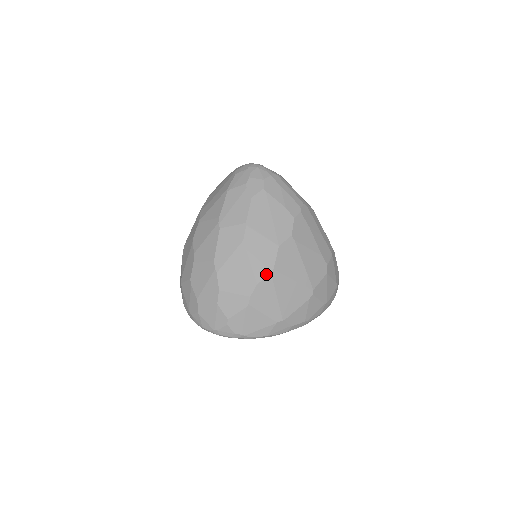
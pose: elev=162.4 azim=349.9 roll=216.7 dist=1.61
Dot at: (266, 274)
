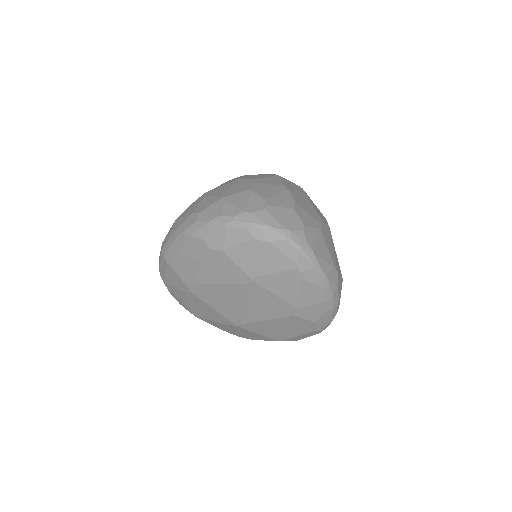
Dot at: (326, 223)
